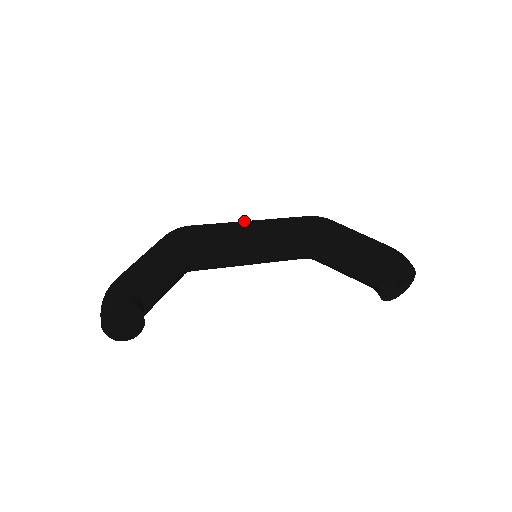
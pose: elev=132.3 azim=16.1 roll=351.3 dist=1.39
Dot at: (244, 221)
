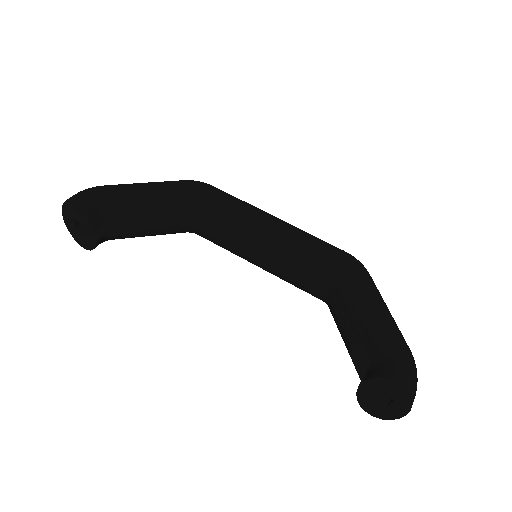
Dot at: (266, 212)
